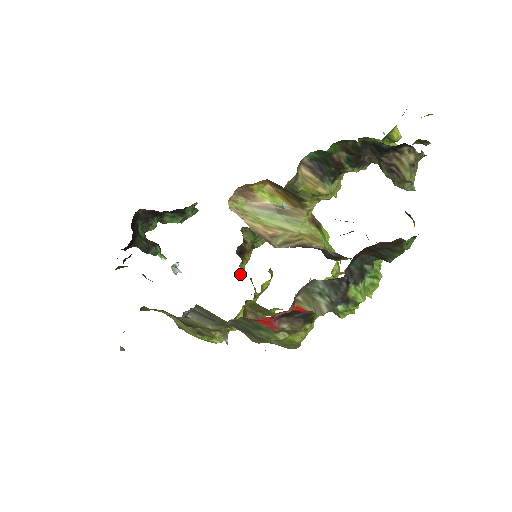
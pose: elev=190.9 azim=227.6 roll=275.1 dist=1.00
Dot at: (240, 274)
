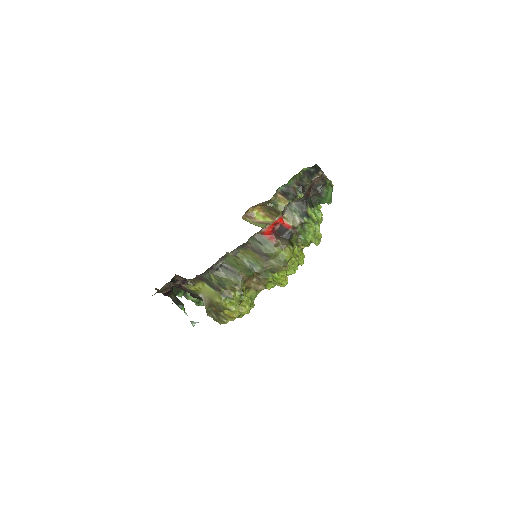
Dot at: occluded
